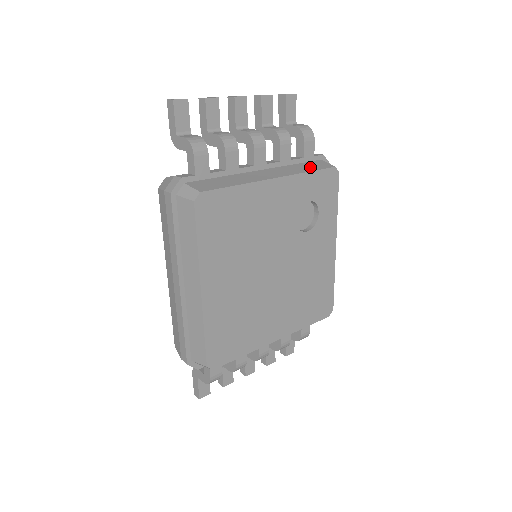
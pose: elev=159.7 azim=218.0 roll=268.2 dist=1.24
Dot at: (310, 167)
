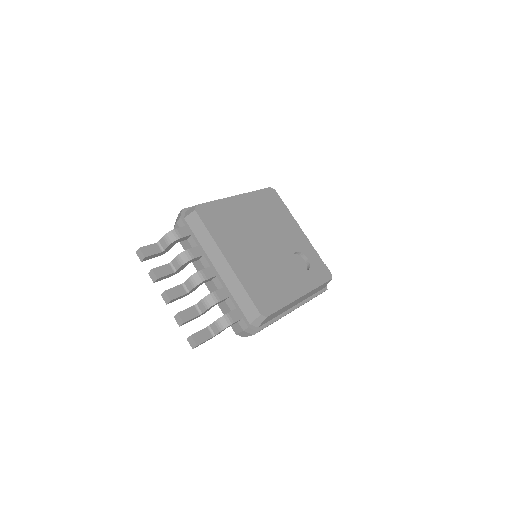
Dot at: occluded
